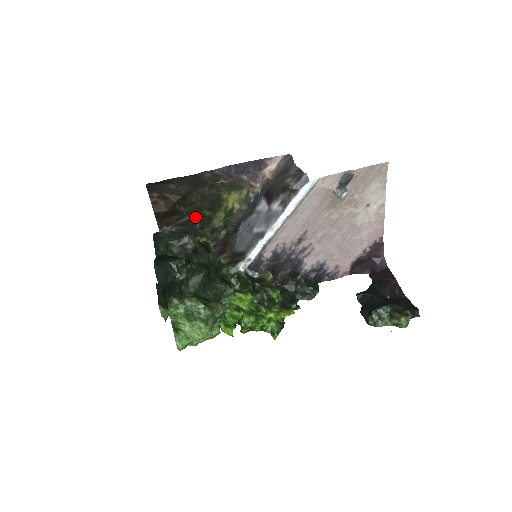
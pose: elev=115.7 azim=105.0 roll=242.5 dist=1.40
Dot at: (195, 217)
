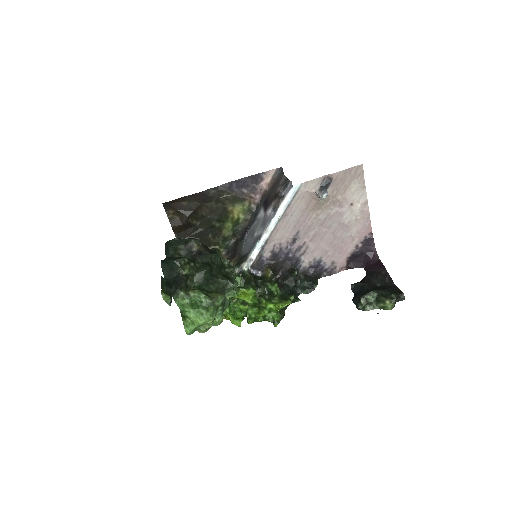
Dot at: (207, 228)
